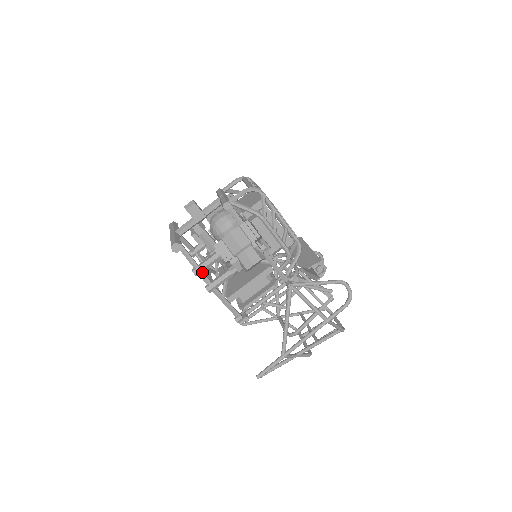
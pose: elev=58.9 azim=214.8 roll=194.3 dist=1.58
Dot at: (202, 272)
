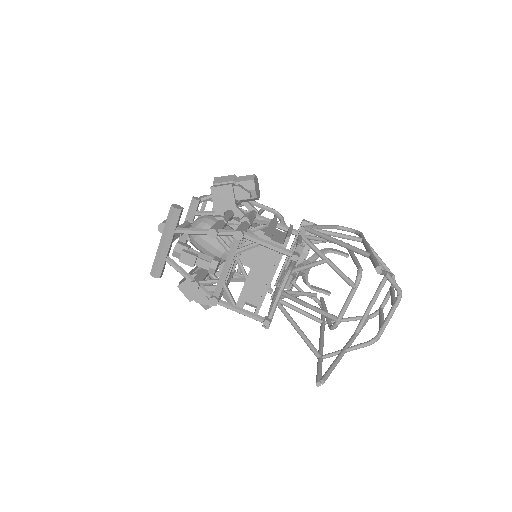
Dot at: (219, 230)
